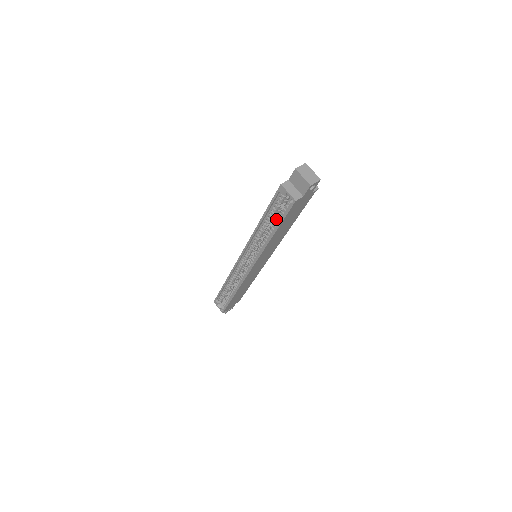
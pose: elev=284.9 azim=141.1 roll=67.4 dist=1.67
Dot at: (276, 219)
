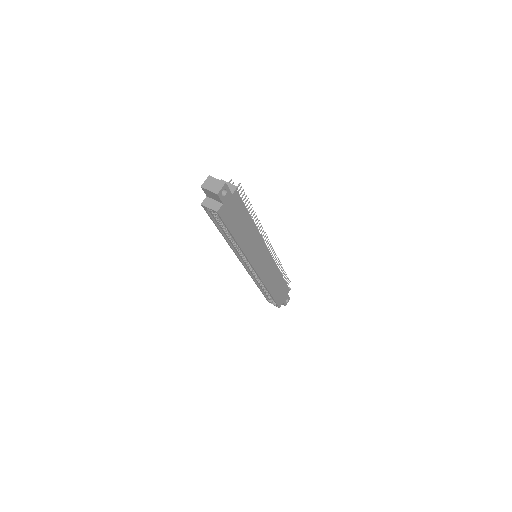
Dot at: occluded
